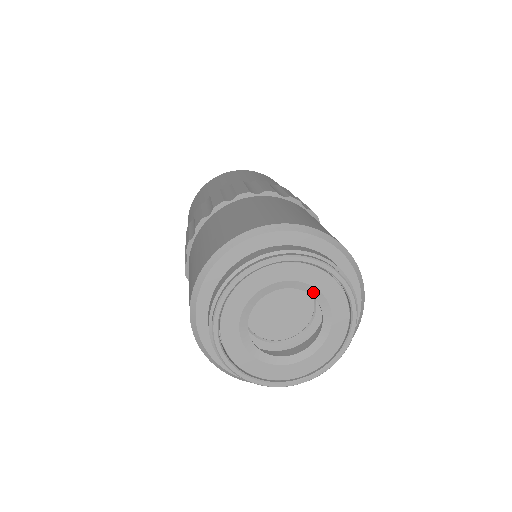
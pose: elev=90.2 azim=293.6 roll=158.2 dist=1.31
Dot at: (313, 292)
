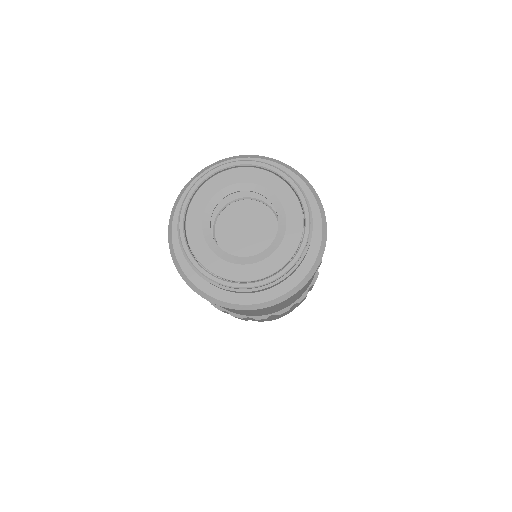
Dot at: (278, 207)
